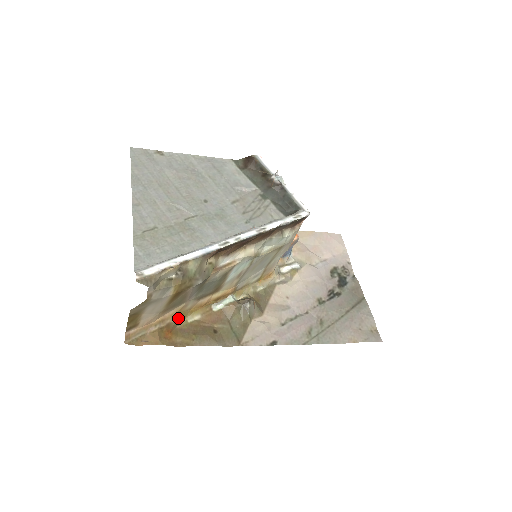
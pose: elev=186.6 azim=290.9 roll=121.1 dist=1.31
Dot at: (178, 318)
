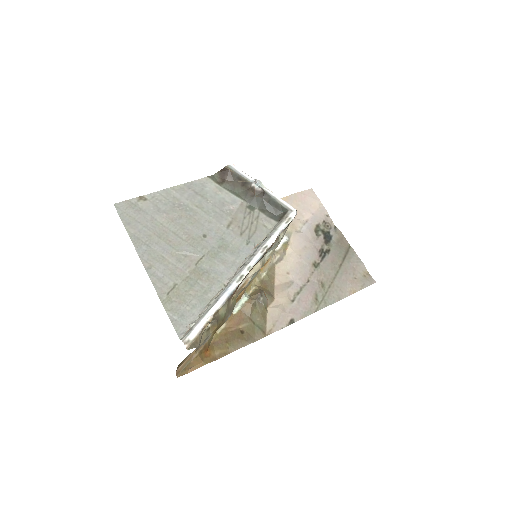
Dot at: occluded
